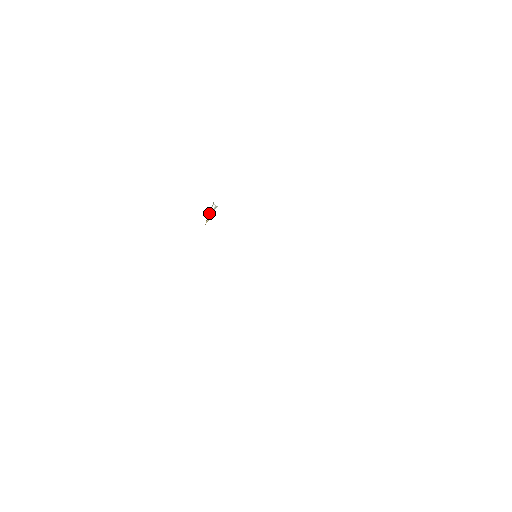
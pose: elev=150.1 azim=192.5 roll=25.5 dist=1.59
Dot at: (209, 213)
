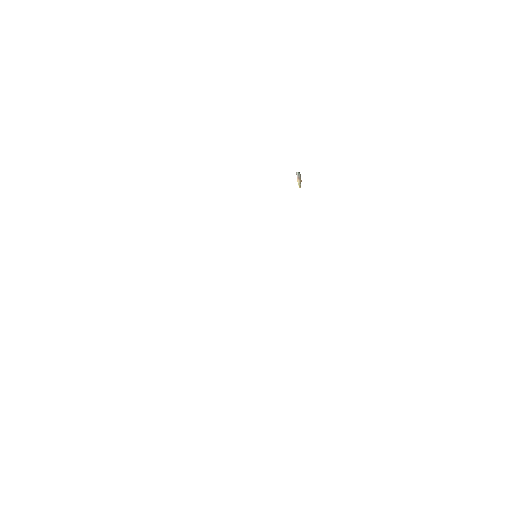
Dot at: (297, 178)
